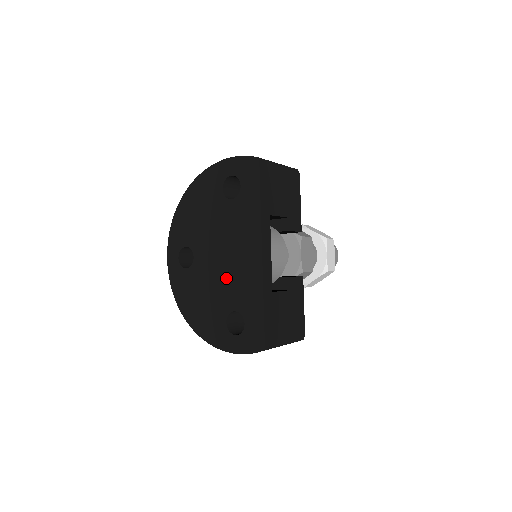
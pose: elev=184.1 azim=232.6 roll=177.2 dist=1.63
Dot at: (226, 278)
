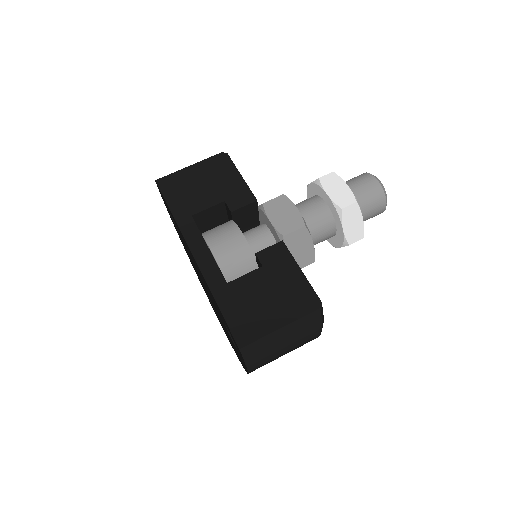
Dot at: occluded
